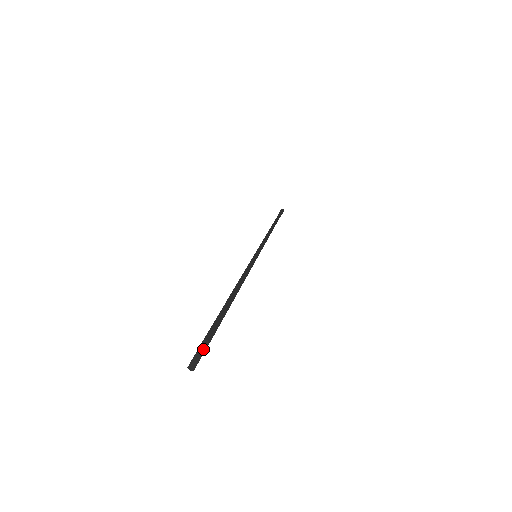
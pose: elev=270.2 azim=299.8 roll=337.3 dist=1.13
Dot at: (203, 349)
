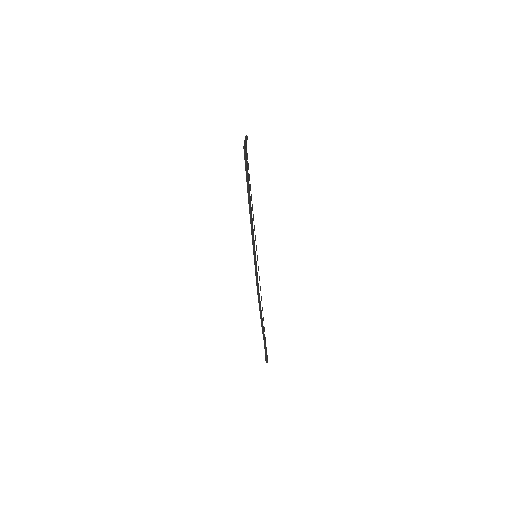
Dot at: (245, 143)
